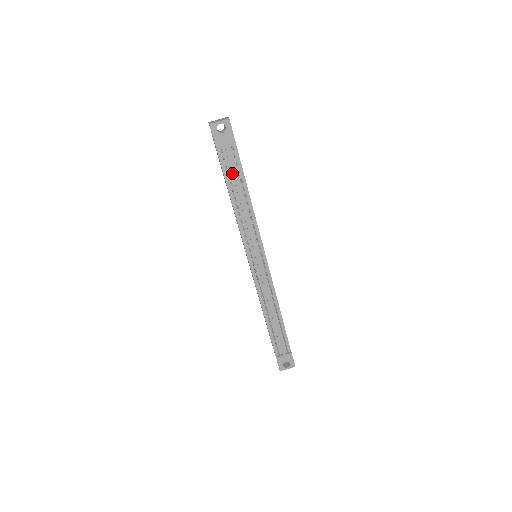
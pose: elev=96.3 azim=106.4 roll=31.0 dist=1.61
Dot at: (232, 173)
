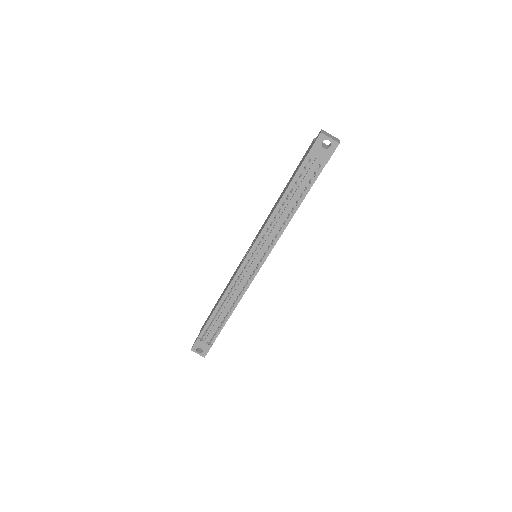
Dot at: (300, 183)
